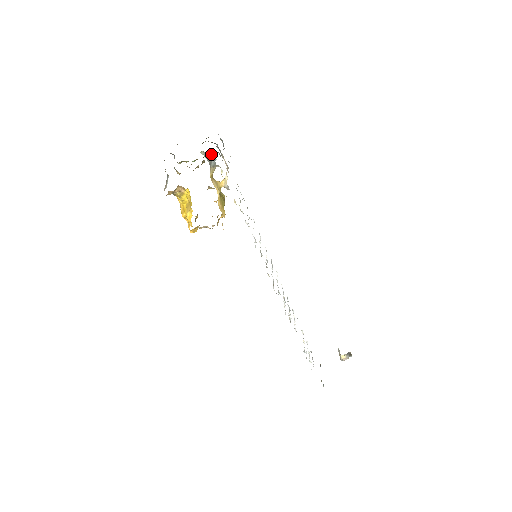
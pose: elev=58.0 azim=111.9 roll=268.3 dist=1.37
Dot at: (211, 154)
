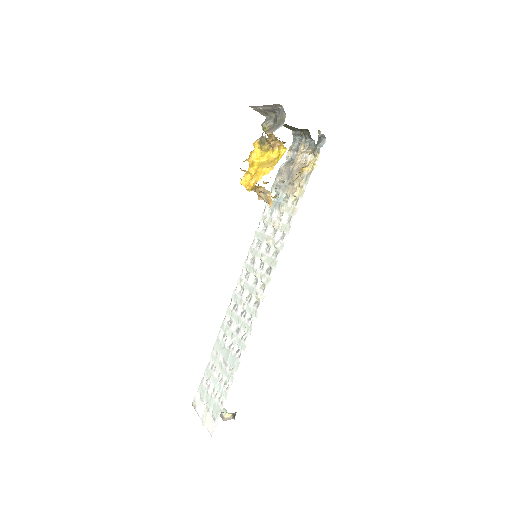
Dot at: (321, 139)
